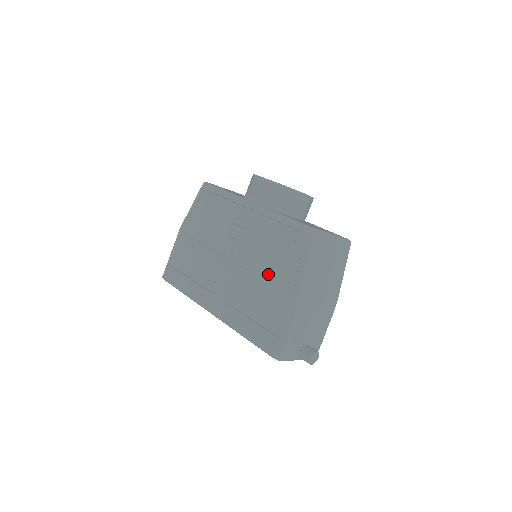
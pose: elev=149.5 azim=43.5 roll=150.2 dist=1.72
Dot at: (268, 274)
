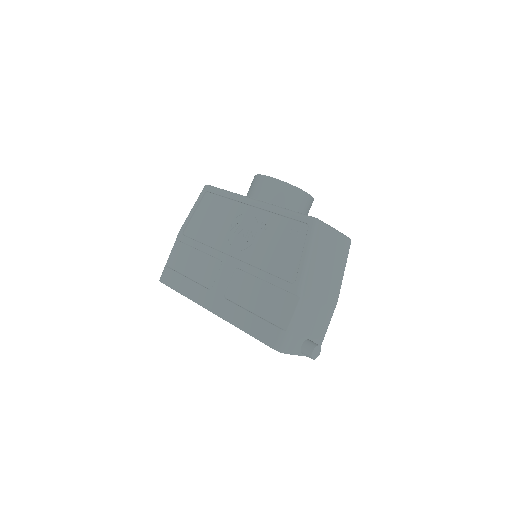
Dot at: (270, 266)
